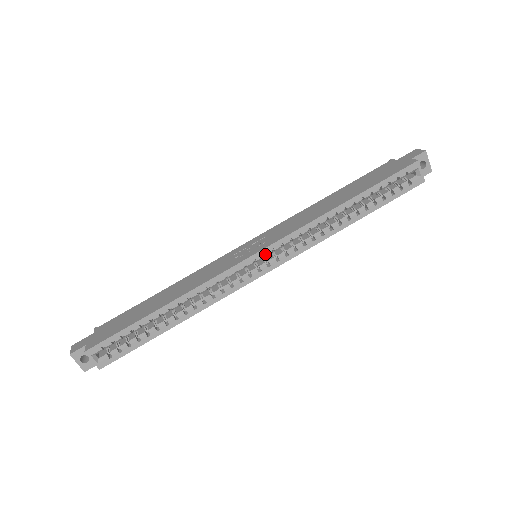
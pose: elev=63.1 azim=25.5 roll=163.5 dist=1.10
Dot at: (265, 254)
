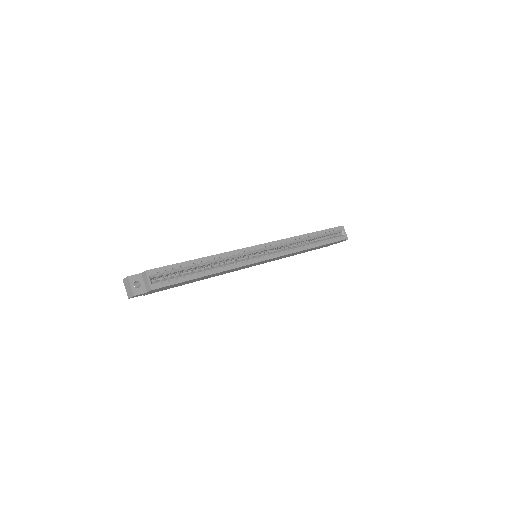
Dot at: (267, 247)
